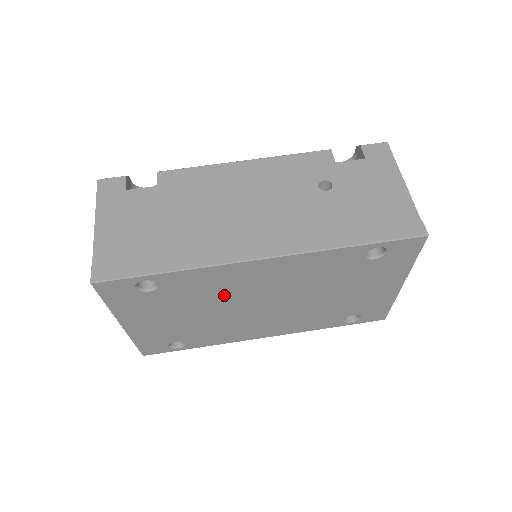
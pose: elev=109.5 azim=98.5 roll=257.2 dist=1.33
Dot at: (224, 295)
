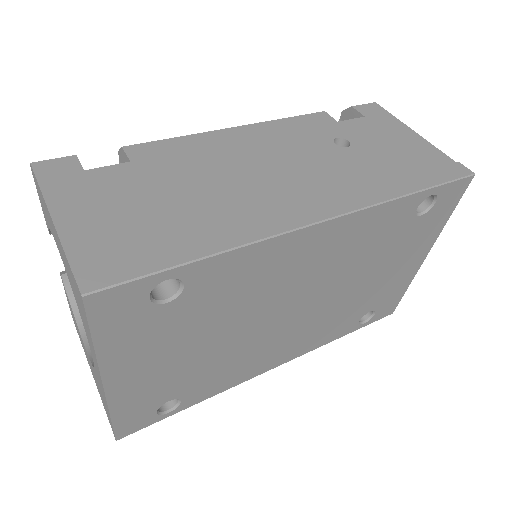
Dot at: (258, 297)
